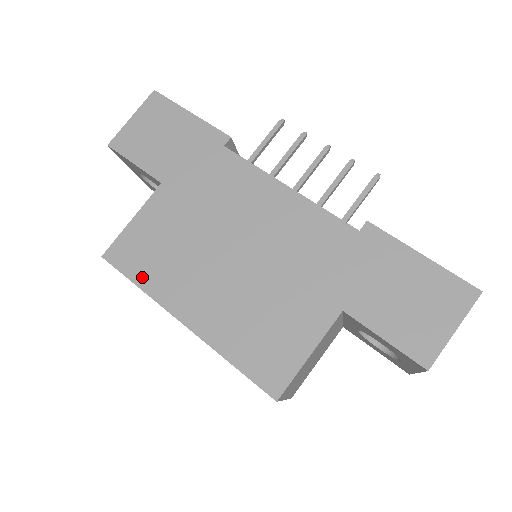
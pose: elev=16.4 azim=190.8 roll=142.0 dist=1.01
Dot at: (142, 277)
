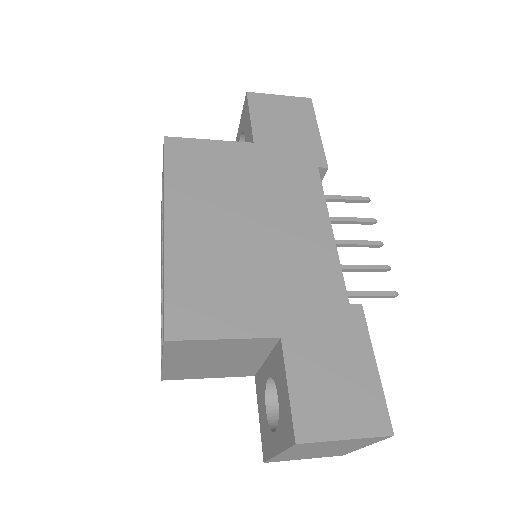
Dot at: (174, 173)
